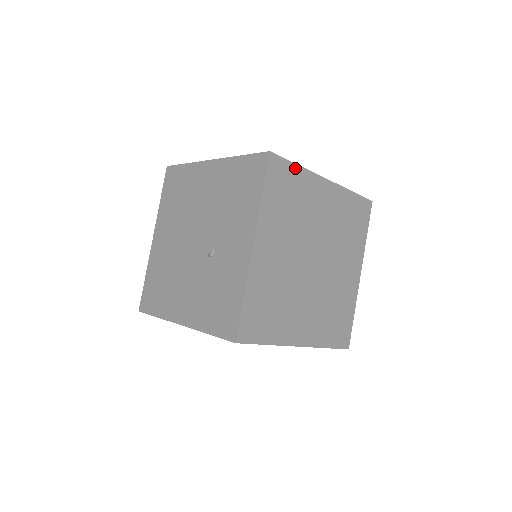
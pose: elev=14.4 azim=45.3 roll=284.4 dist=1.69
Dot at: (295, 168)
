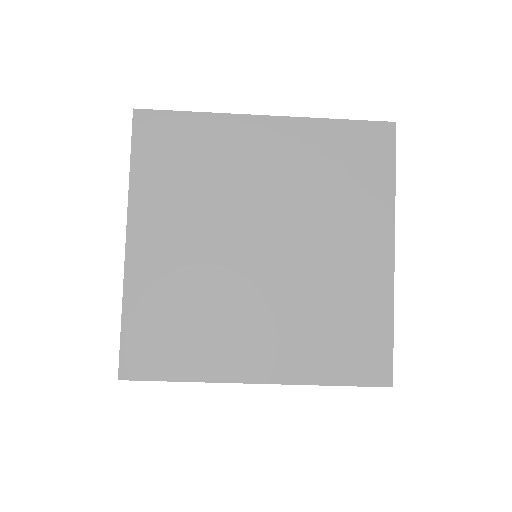
Dot at: (189, 118)
